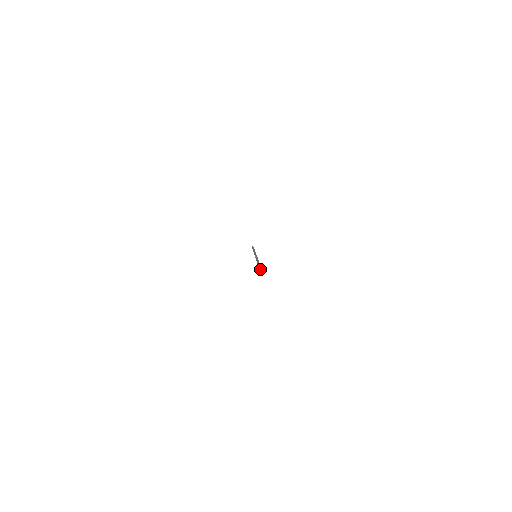
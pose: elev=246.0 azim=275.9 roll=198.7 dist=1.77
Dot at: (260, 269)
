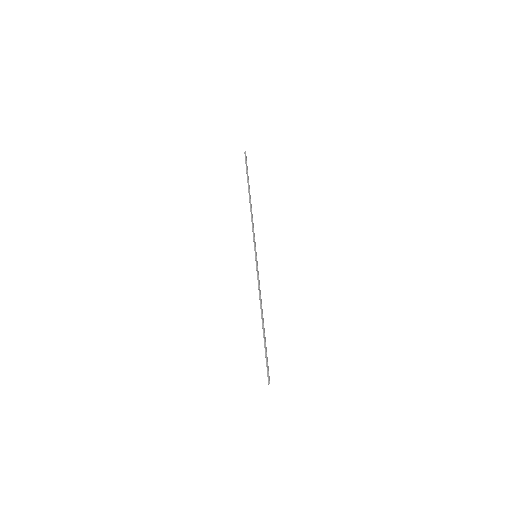
Dot at: (267, 374)
